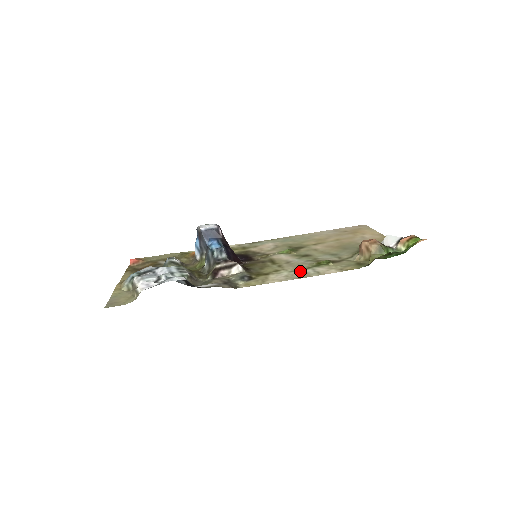
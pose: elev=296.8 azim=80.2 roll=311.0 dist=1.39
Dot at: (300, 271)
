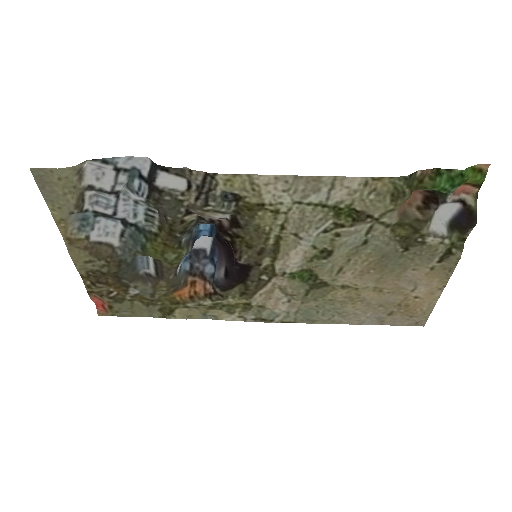
Dot at: (308, 198)
